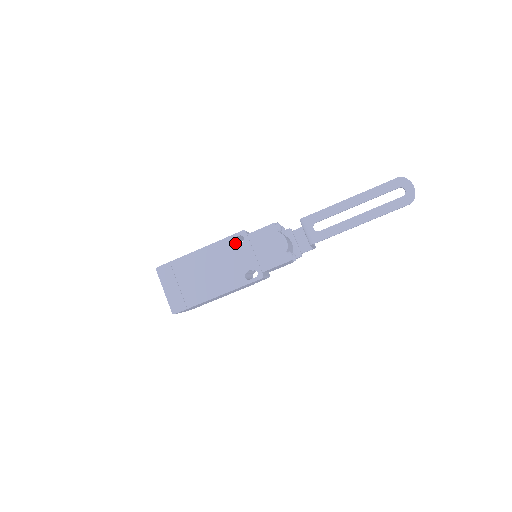
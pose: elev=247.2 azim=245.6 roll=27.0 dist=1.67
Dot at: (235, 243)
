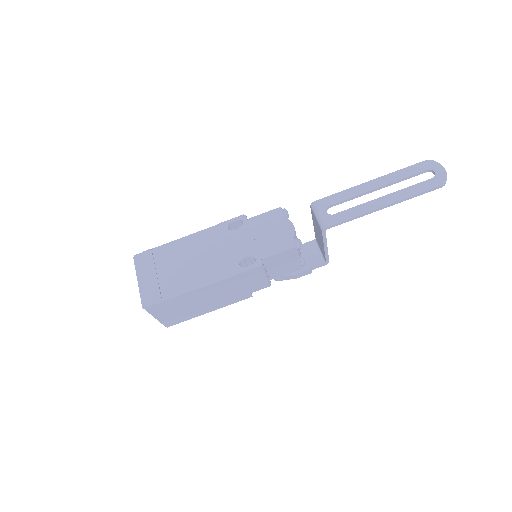
Dot at: occluded
